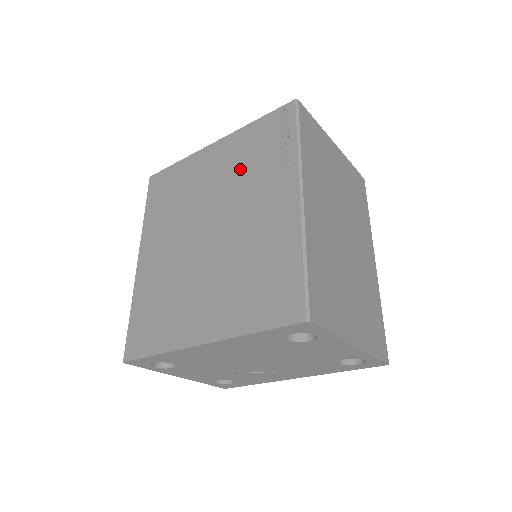
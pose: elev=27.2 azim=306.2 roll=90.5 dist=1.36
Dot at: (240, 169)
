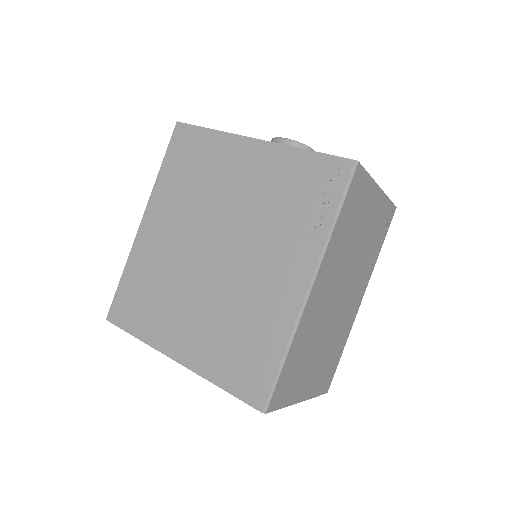
Dot at: (268, 202)
